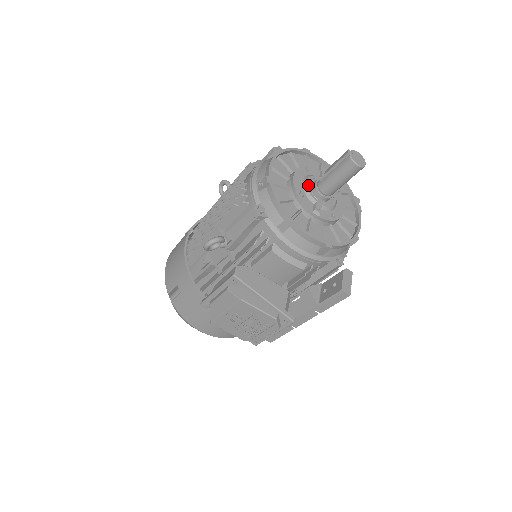
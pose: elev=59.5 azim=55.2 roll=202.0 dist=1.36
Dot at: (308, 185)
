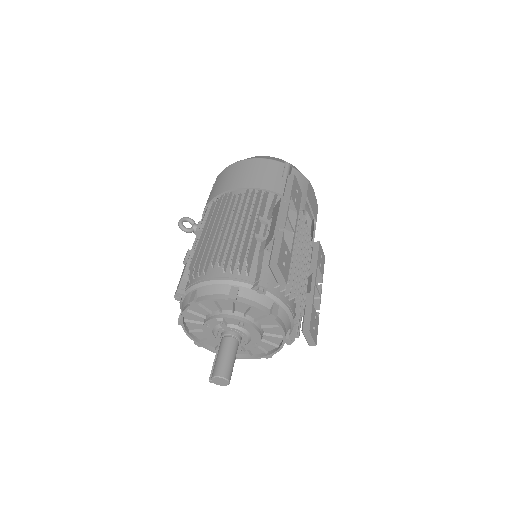
Dot at: (219, 340)
